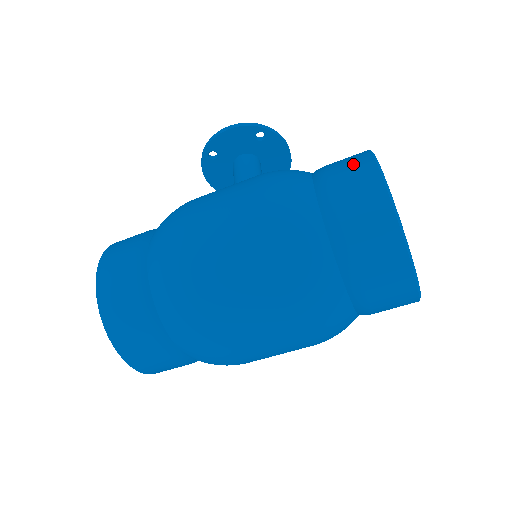
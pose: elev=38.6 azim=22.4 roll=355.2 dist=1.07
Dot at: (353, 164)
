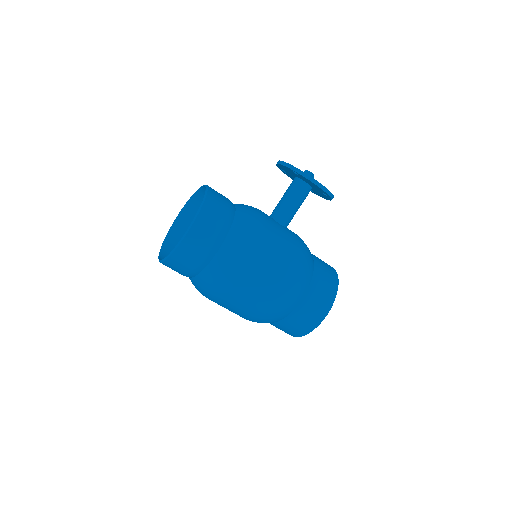
Dot at: (325, 301)
